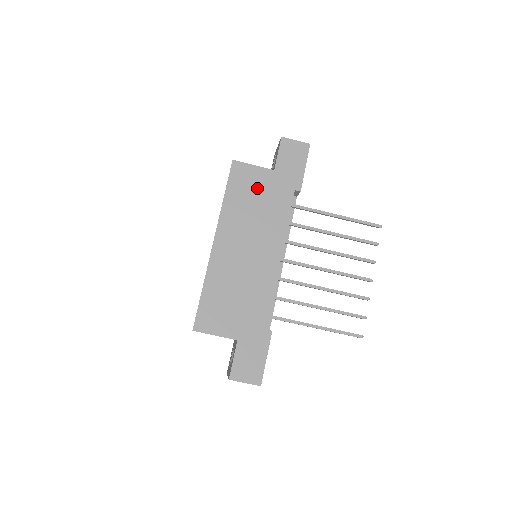
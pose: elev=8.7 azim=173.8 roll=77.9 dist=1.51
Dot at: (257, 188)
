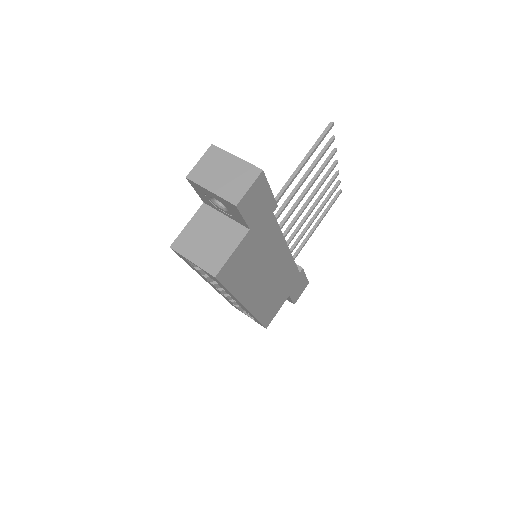
Dot at: (247, 255)
